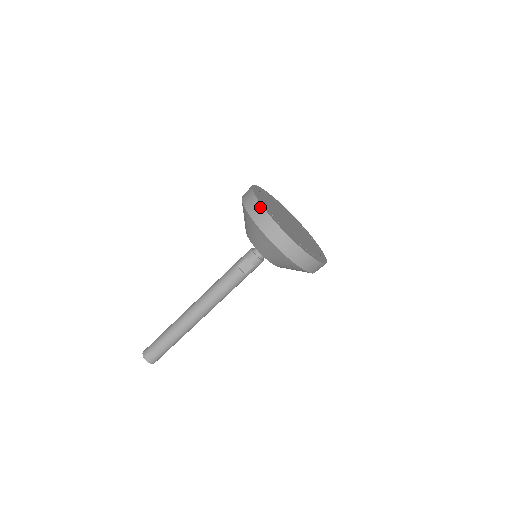
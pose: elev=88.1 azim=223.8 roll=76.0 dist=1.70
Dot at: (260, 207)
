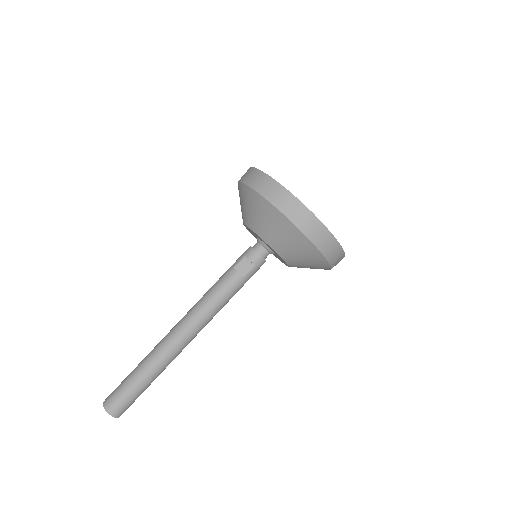
Dot at: (264, 175)
